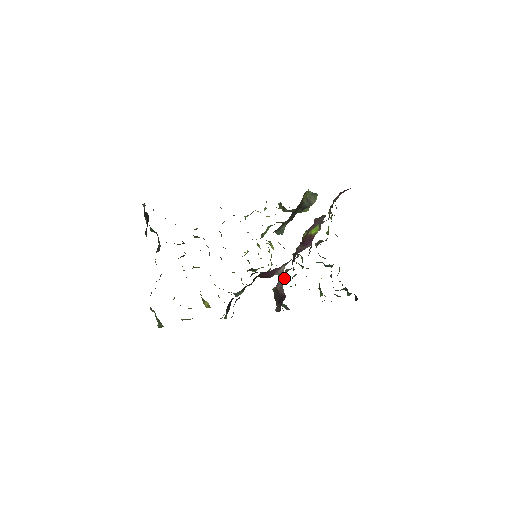
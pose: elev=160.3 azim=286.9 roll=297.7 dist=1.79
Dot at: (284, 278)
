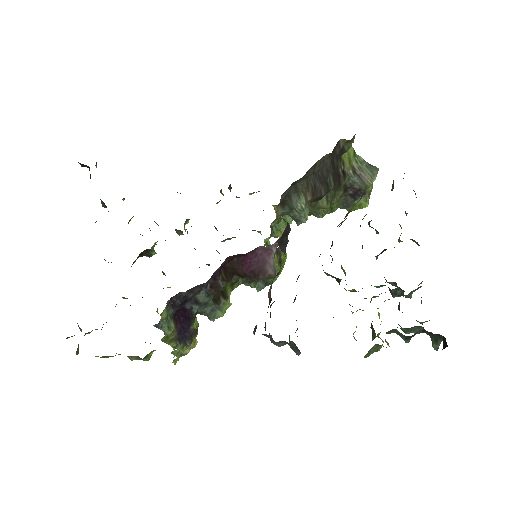
Dot at: occluded
